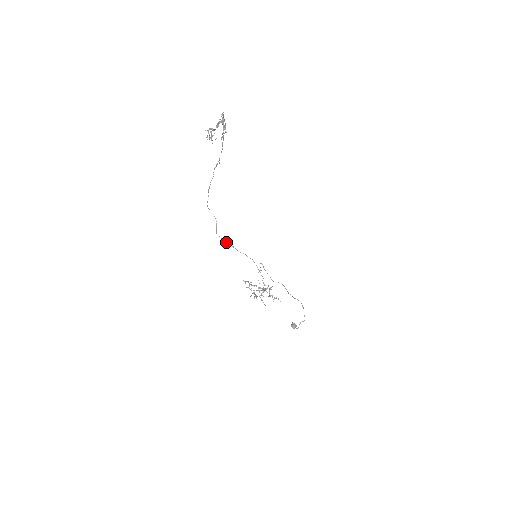
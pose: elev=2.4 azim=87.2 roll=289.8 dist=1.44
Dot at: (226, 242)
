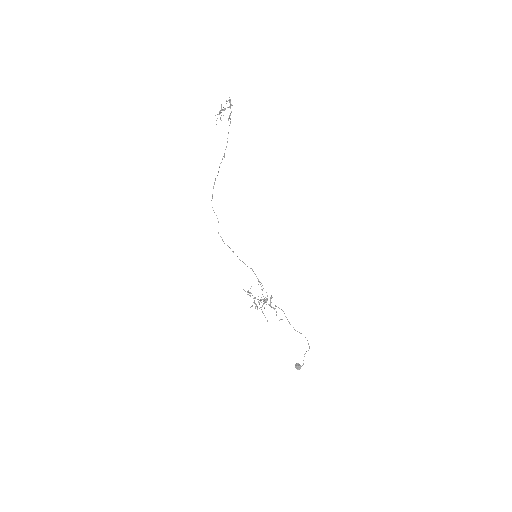
Dot at: (227, 245)
